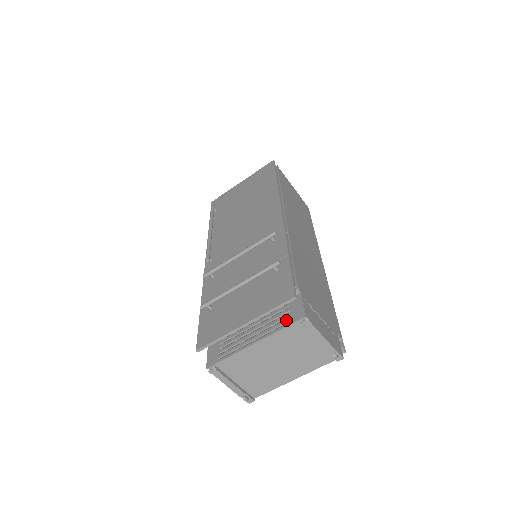
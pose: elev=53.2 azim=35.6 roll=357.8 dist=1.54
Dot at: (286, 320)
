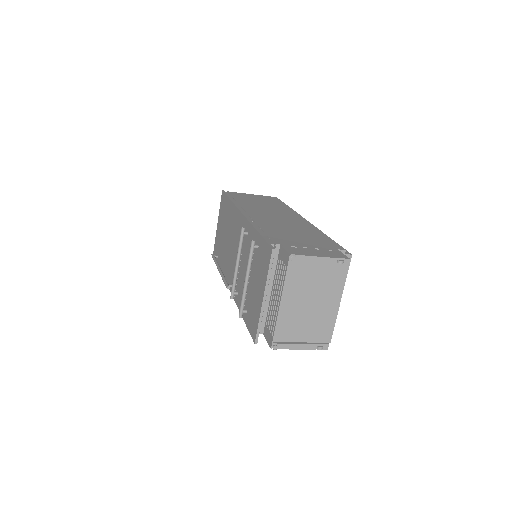
Dot at: (284, 269)
